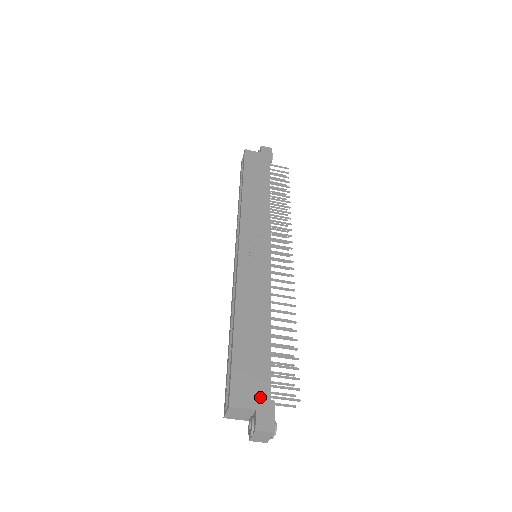
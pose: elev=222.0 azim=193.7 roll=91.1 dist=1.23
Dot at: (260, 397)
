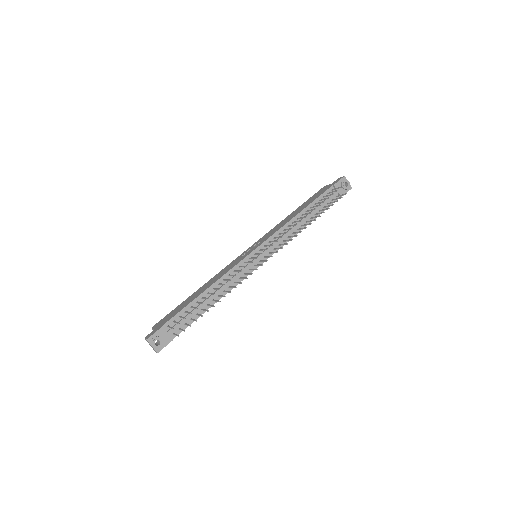
Dot at: (162, 324)
